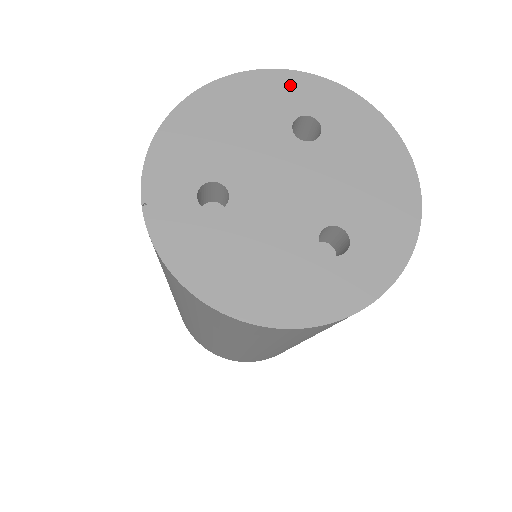
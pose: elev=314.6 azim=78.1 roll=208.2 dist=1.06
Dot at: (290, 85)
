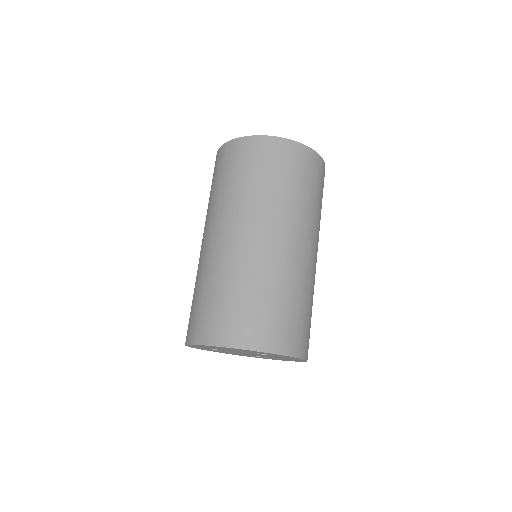
Dot at: occluded
